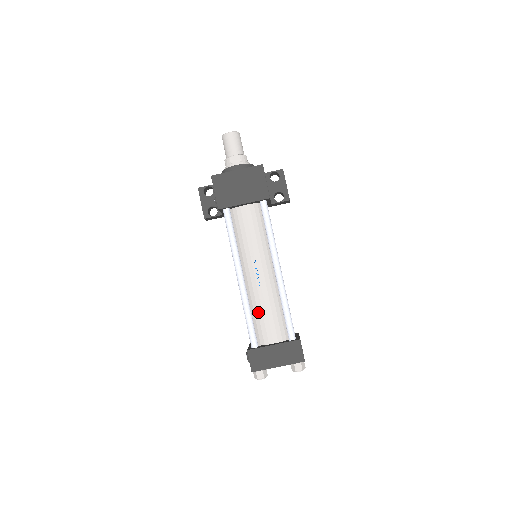
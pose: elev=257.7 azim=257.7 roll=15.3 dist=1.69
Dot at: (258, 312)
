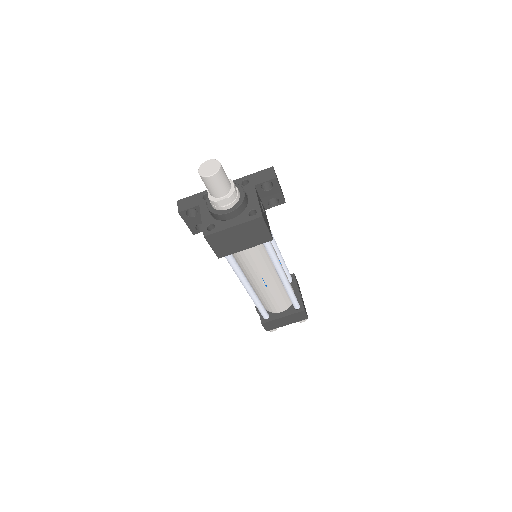
Dot at: (266, 300)
